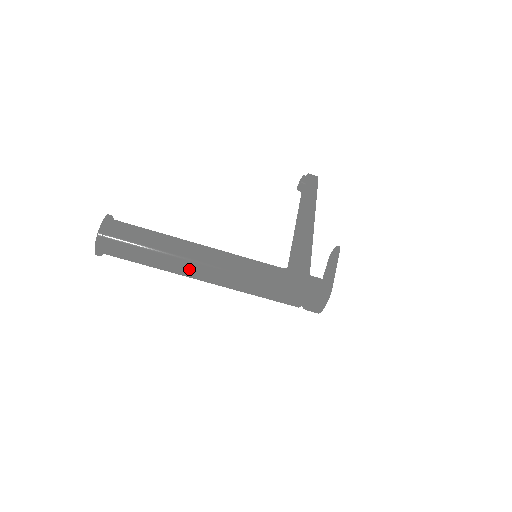
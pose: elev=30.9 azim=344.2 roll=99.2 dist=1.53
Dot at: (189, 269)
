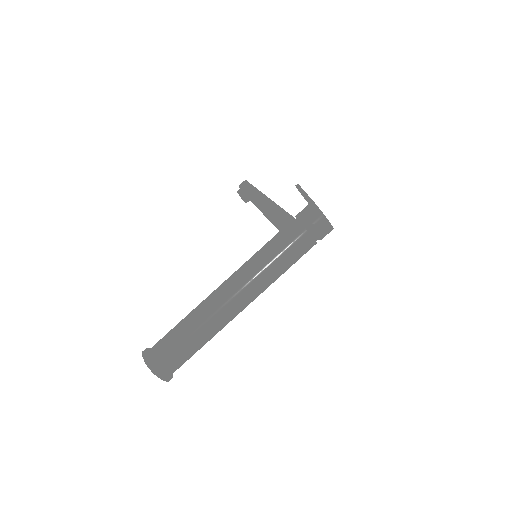
Dot at: (220, 312)
